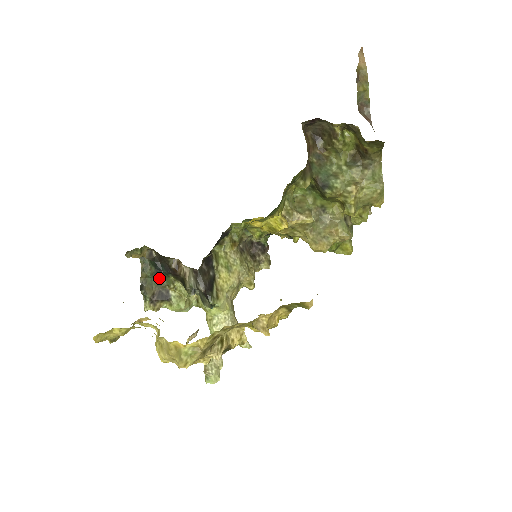
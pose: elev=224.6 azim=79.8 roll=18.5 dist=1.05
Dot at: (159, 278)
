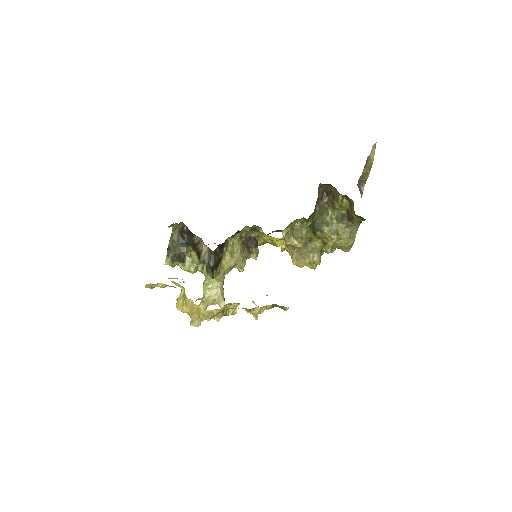
Dot at: (182, 245)
